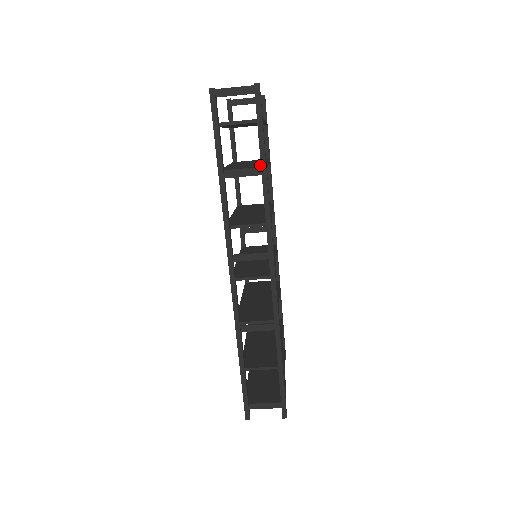
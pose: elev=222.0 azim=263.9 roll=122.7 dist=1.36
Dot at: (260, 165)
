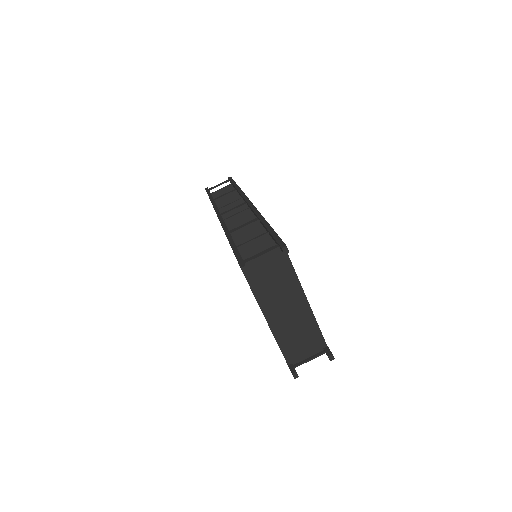
Dot at: occluded
